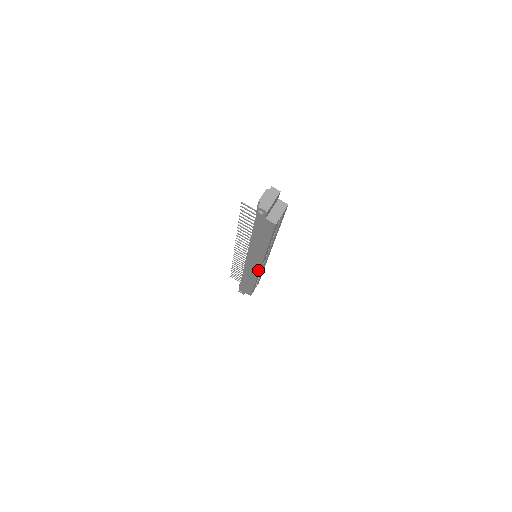
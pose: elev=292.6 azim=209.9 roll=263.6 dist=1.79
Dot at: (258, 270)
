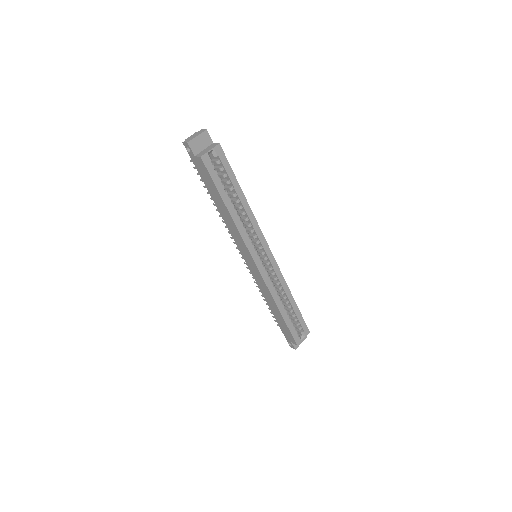
Dot at: (258, 271)
